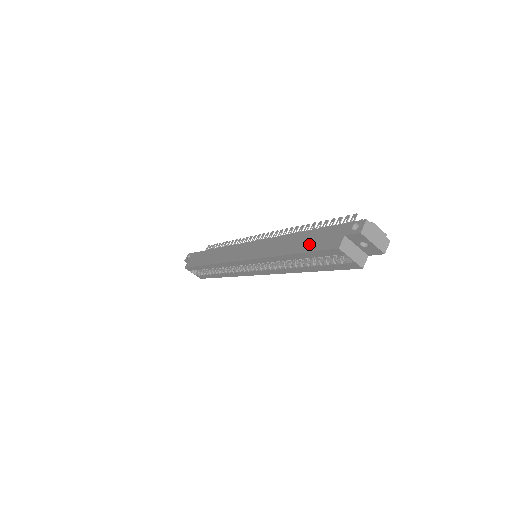
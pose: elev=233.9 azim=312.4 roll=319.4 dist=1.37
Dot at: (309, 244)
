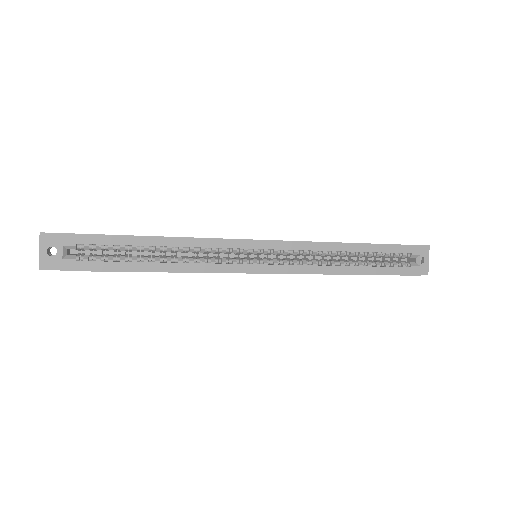
Dot at: occluded
